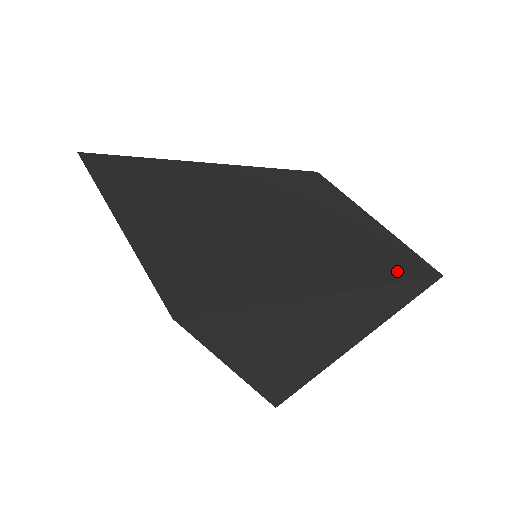
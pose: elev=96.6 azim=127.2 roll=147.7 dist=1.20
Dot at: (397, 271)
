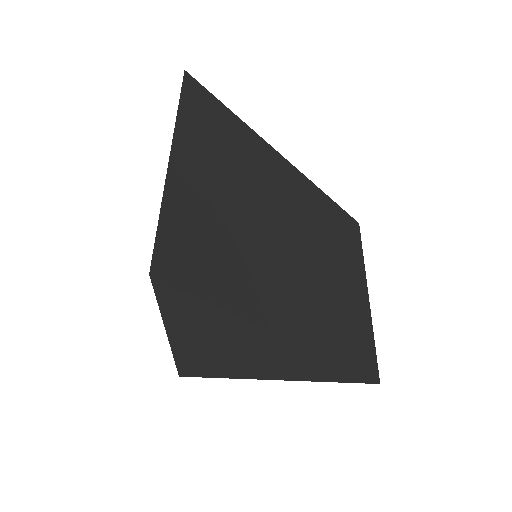
Dot at: (348, 355)
